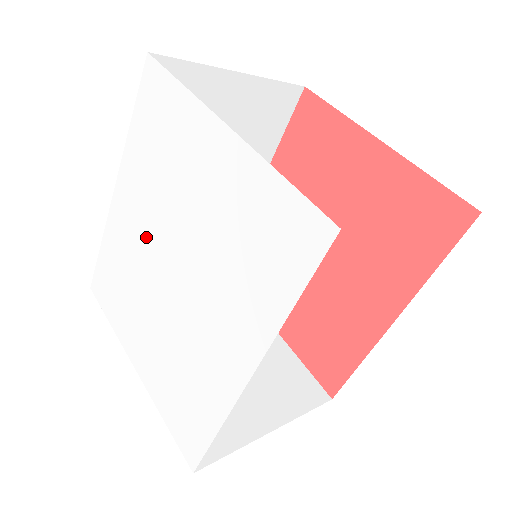
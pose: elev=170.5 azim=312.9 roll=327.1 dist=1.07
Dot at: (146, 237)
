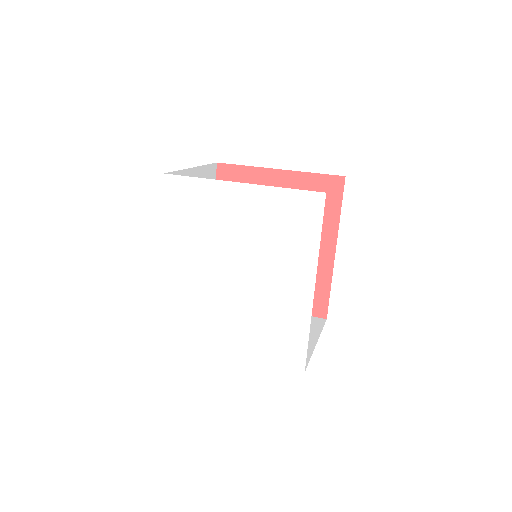
Dot at: (206, 270)
